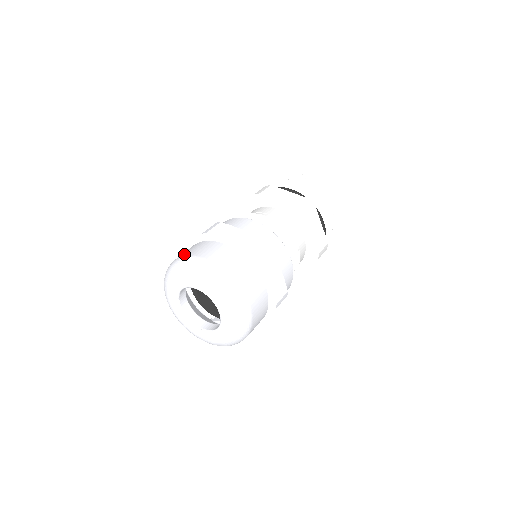
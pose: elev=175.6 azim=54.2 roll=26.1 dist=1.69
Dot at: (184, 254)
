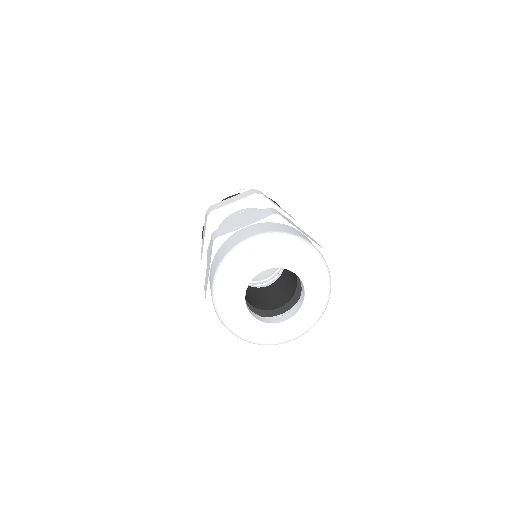
Dot at: (275, 230)
